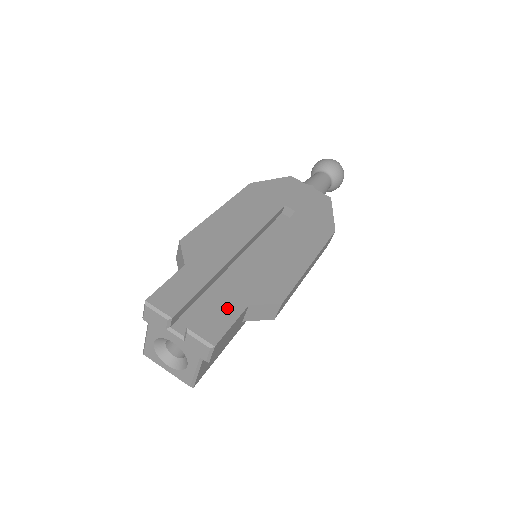
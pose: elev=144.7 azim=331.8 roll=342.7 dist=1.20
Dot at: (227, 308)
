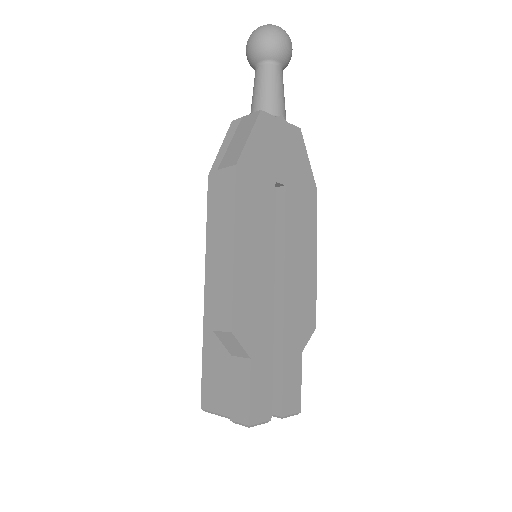
Dot at: (293, 371)
